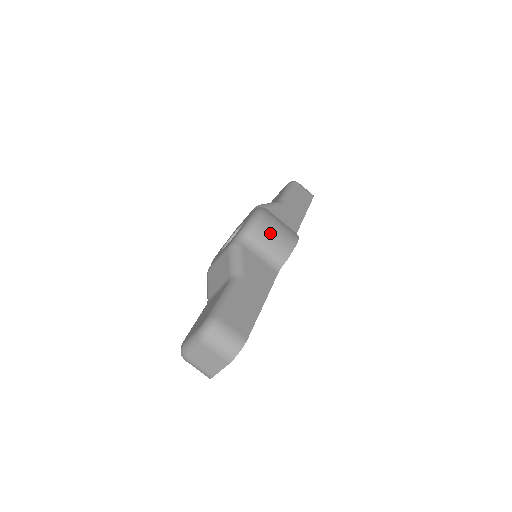
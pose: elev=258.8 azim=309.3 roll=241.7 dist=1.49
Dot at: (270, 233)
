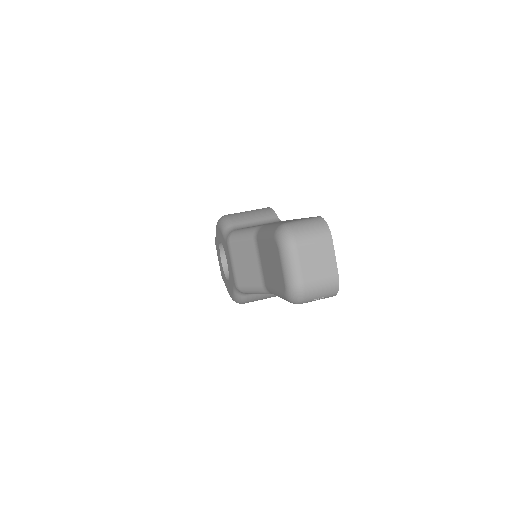
Dot at: (243, 214)
